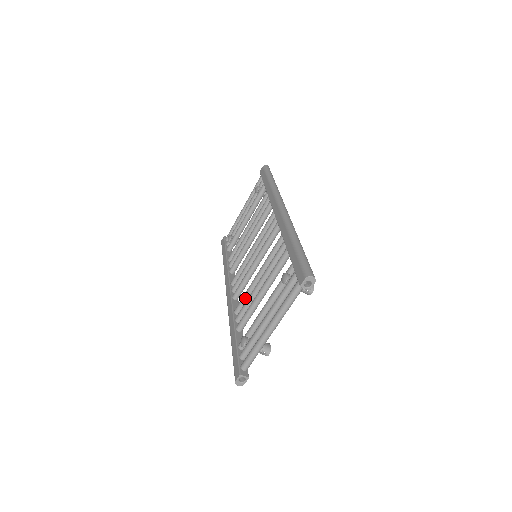
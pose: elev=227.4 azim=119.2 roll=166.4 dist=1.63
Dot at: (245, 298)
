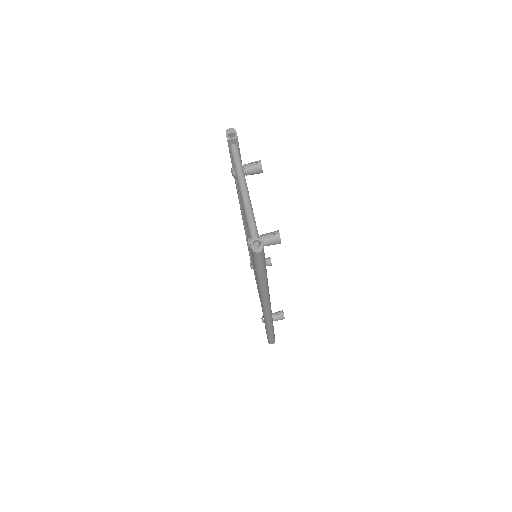
Dot at: occluded
